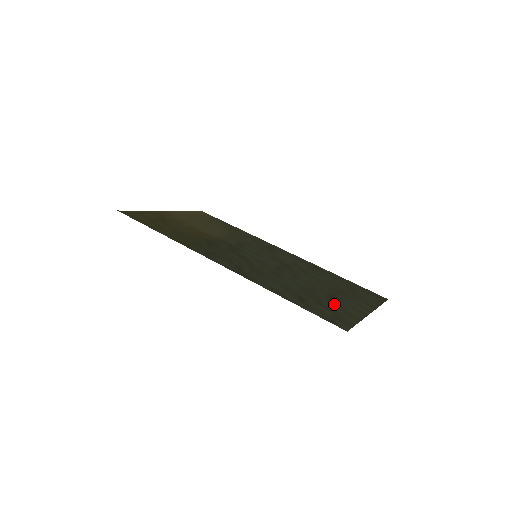
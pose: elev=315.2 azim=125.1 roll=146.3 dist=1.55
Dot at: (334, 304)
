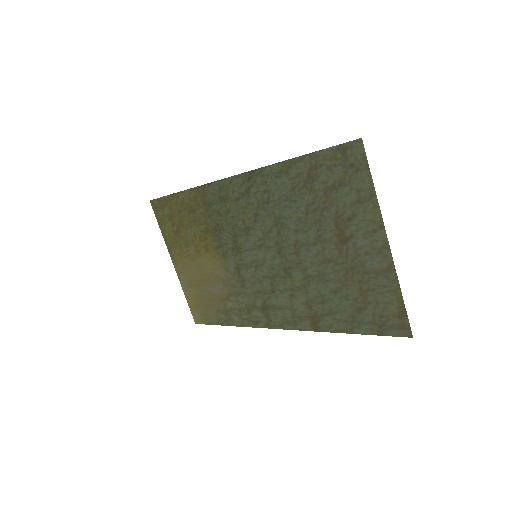
Dot at: (344, 211)
